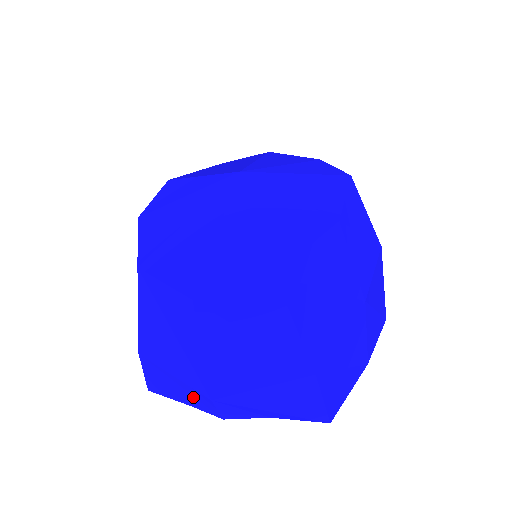
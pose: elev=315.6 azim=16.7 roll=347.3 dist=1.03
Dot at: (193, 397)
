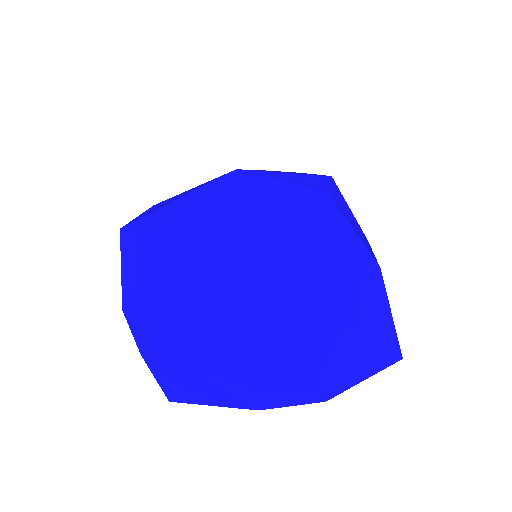
Dot at: occluded
